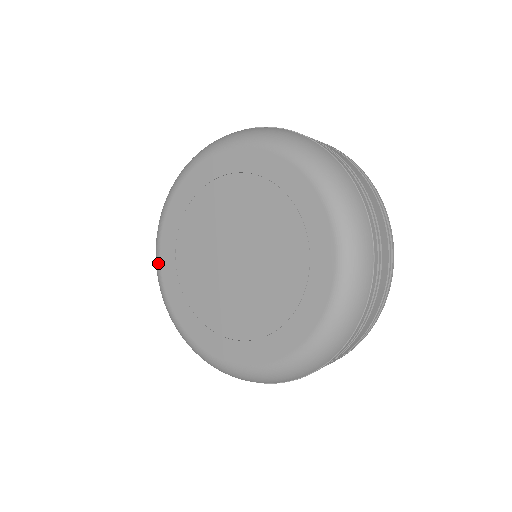
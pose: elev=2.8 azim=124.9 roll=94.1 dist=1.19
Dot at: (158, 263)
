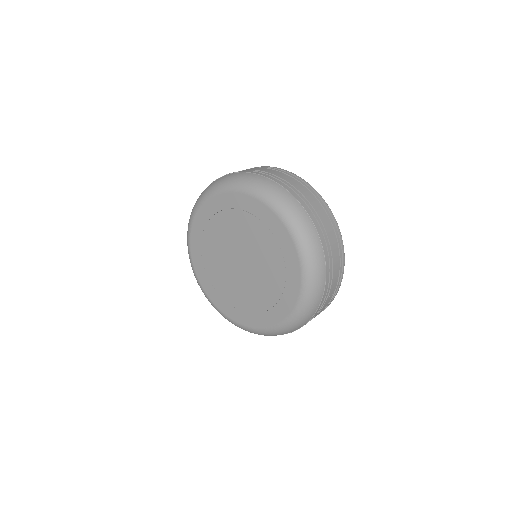
Dot at: (219, 311)
